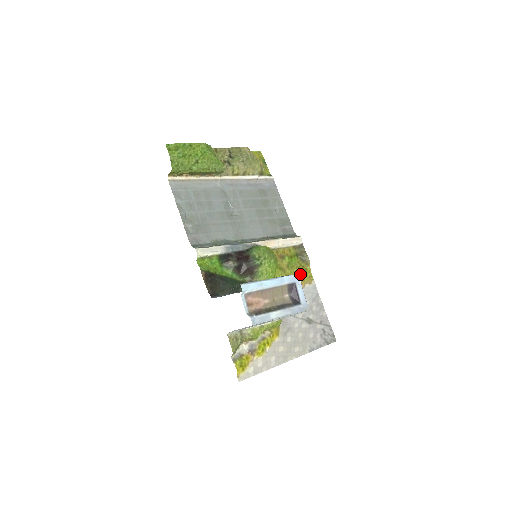
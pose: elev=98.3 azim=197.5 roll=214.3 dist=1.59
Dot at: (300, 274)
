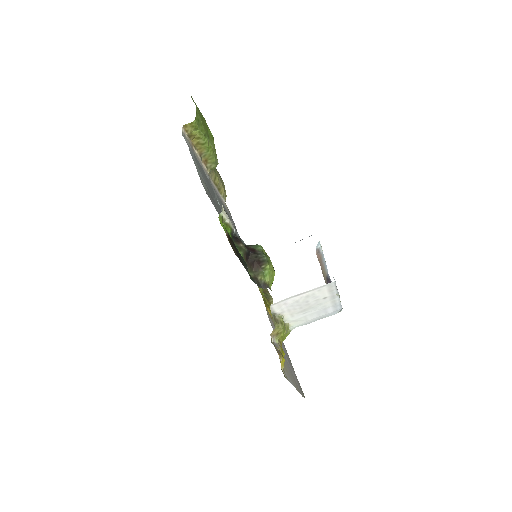
Dot at: occluded
